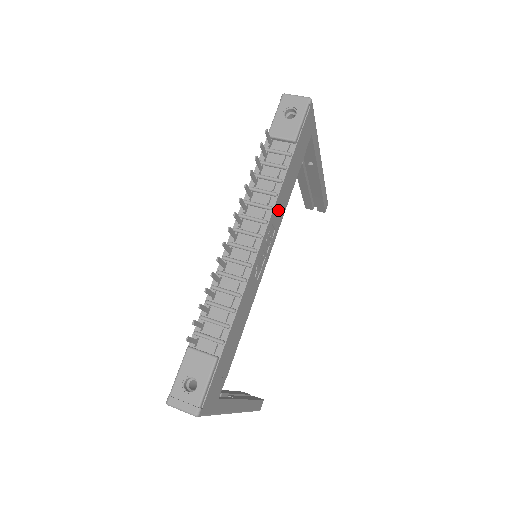
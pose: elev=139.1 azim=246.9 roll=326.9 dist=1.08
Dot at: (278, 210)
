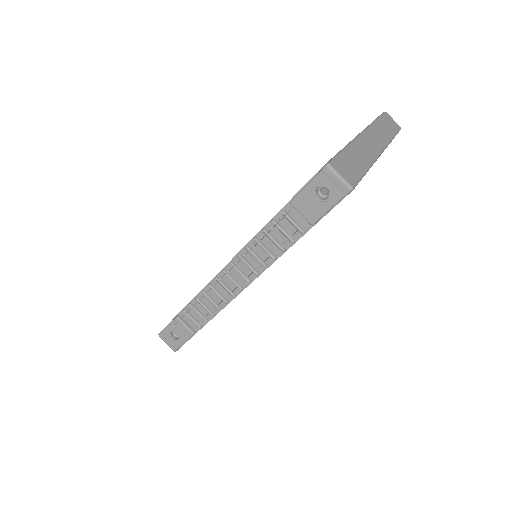
Dot at: occluded
